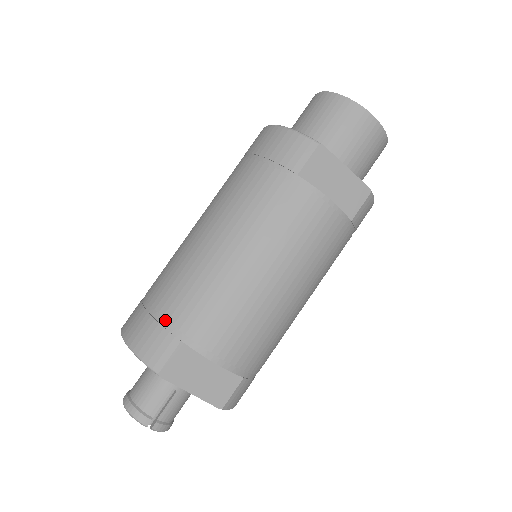
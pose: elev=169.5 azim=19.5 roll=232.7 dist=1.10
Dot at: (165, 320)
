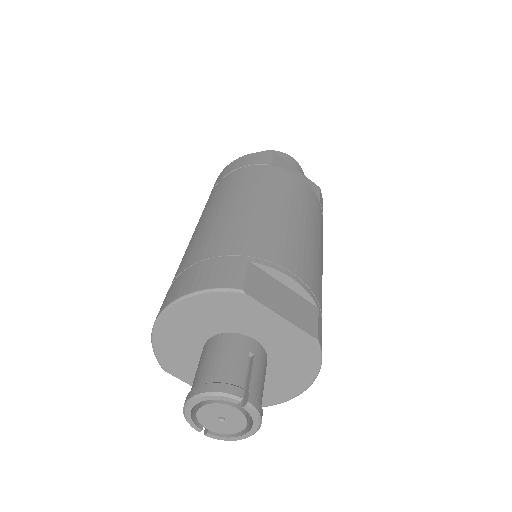
Dot at: (220, 257)
